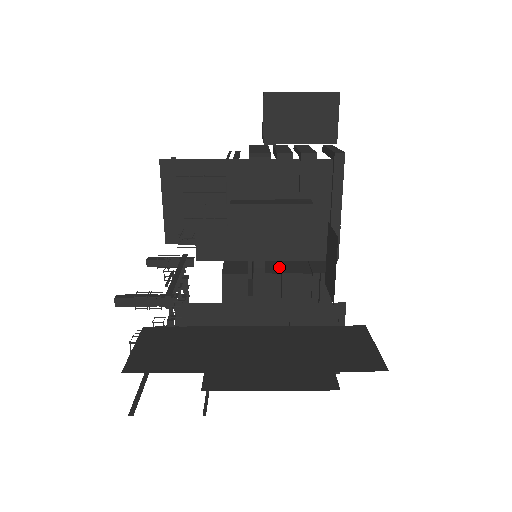
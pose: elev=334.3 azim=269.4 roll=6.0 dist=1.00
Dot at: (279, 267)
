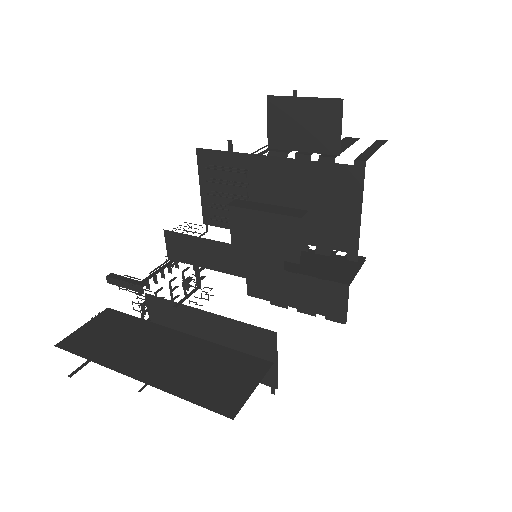
Dot at: (304, 265)
